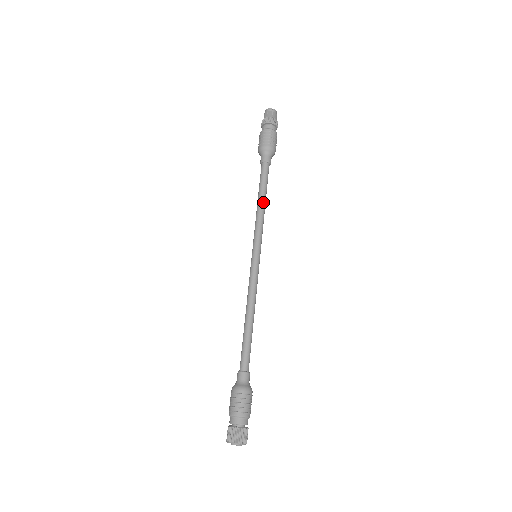
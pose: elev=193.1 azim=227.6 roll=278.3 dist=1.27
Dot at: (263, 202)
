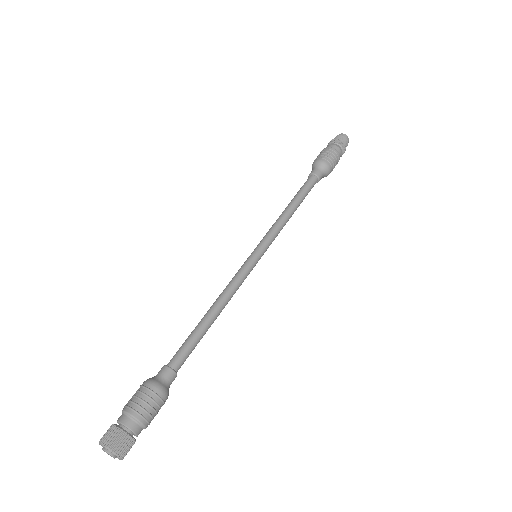
Dot at: (292, 208)
